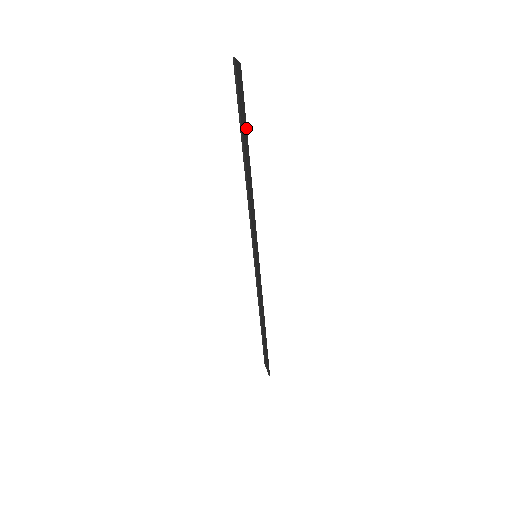
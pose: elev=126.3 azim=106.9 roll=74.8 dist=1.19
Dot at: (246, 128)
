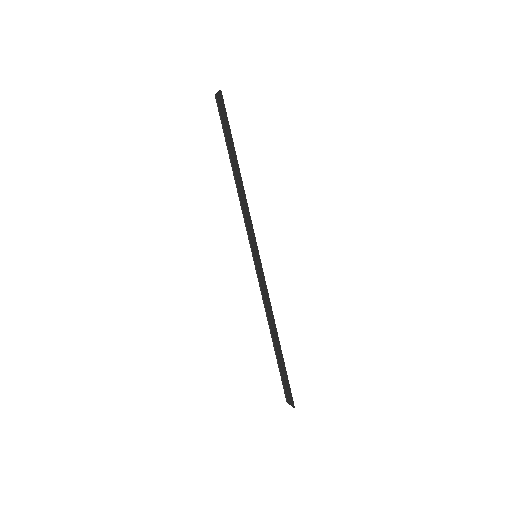
Dot at: (231, 136)
